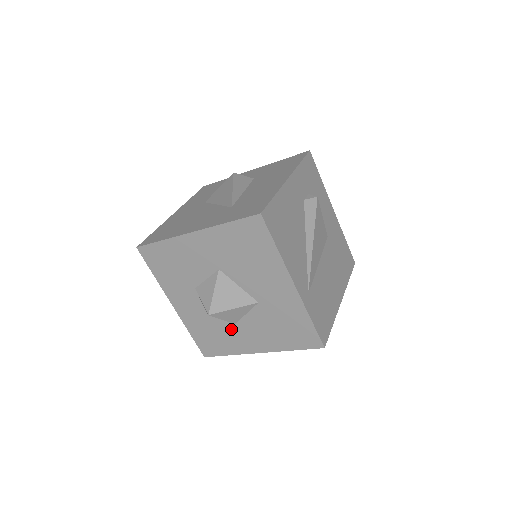
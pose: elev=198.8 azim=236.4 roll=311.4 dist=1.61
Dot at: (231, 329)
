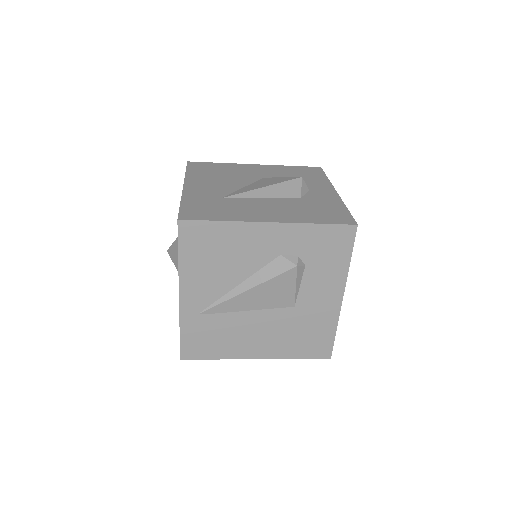
Dot at: occluded
